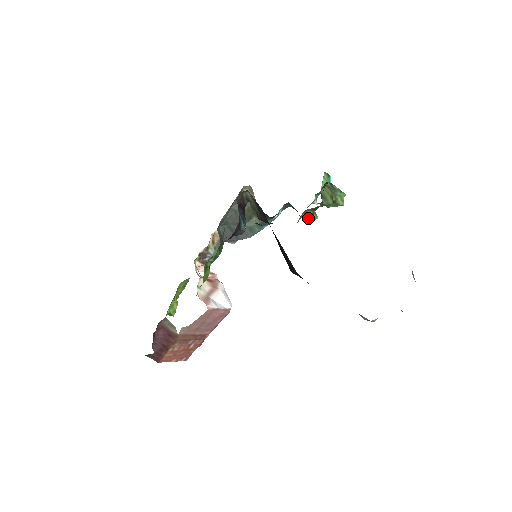
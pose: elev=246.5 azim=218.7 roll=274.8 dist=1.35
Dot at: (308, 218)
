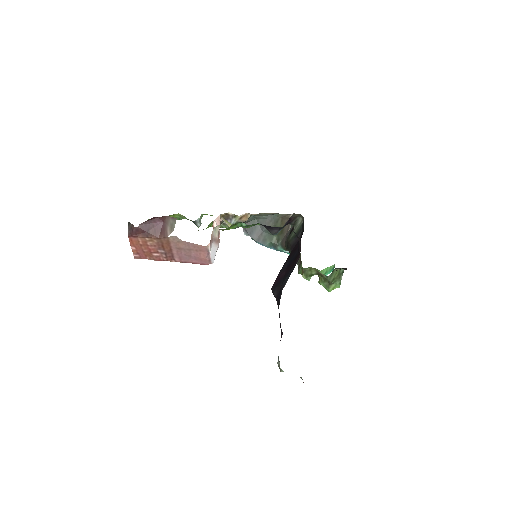
Dot at: (307, 274)
